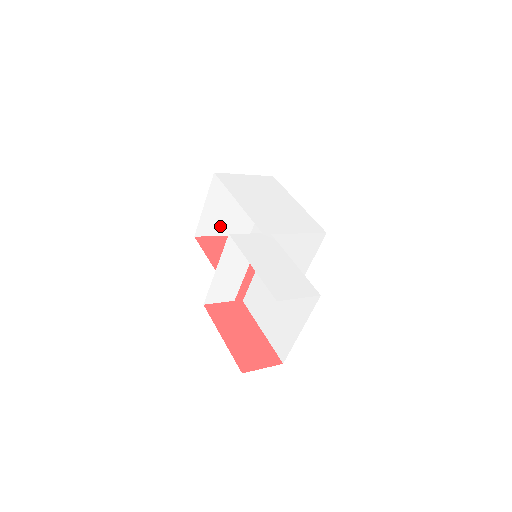
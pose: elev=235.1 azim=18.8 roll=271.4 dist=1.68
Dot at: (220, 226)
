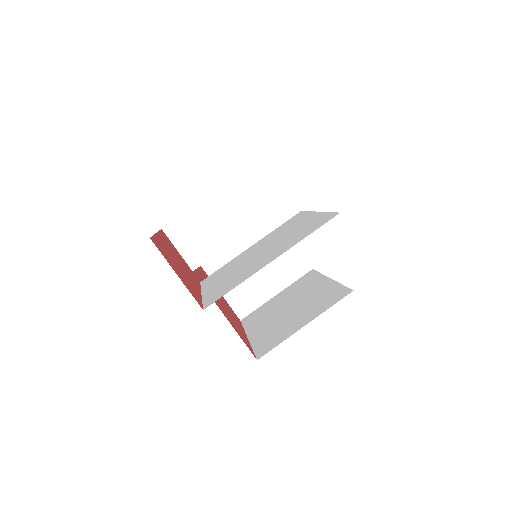
Dot at: occluded
